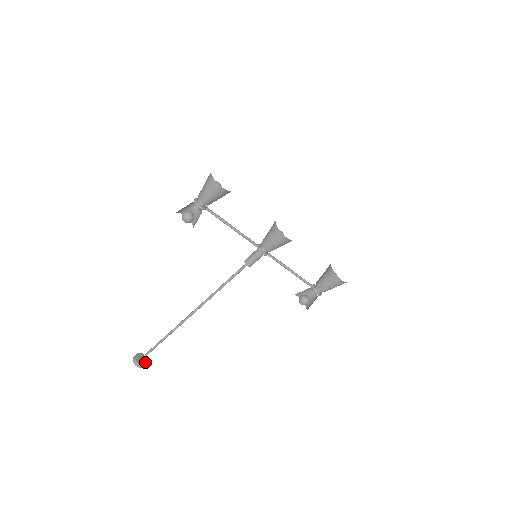
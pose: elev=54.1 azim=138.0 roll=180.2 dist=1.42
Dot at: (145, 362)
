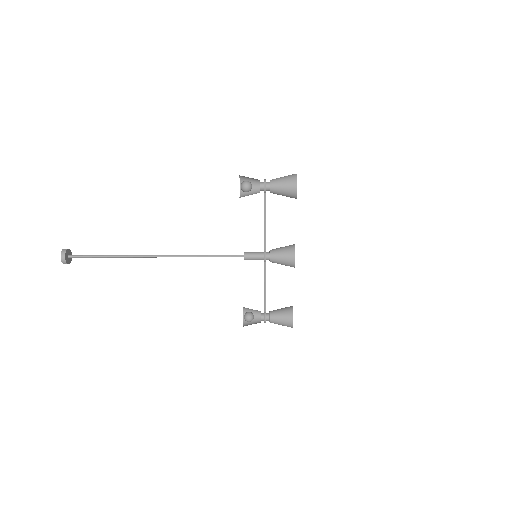
Dot at: (69, 262)
